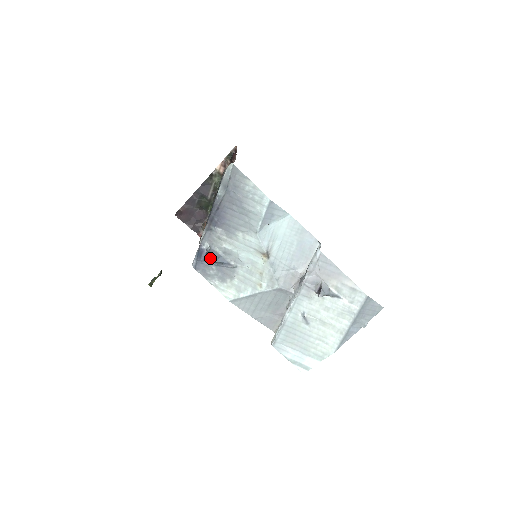
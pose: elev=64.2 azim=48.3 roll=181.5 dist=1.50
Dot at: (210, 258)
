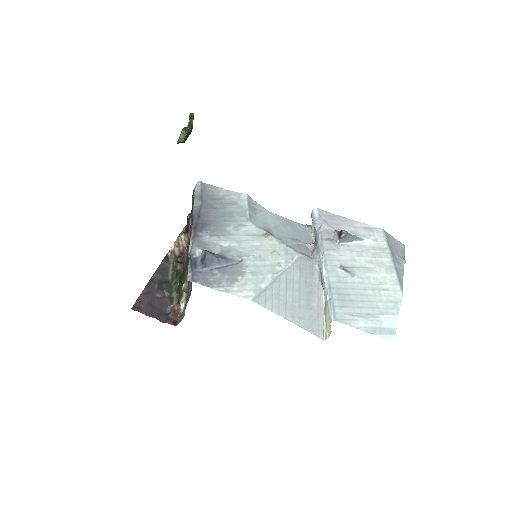
Dot at: (209, 253)
